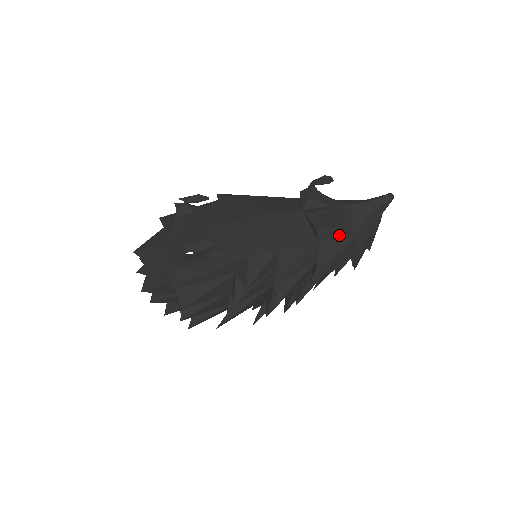
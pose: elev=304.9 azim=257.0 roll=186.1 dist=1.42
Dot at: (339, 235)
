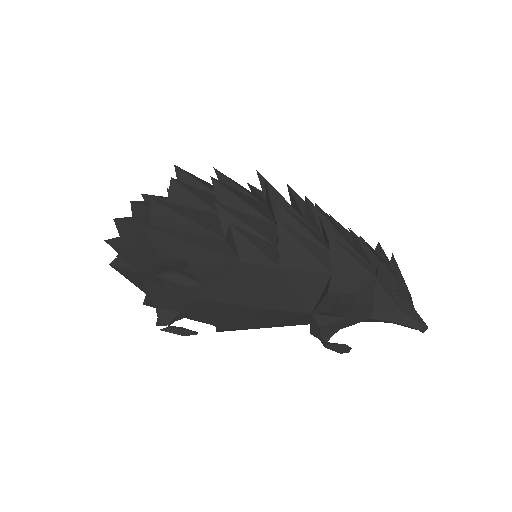
Dot at: occluded
